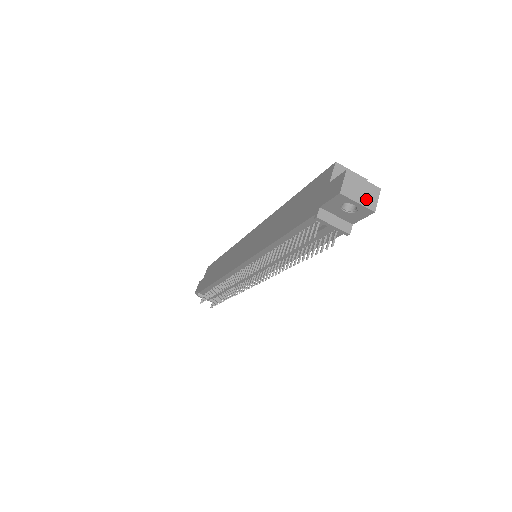
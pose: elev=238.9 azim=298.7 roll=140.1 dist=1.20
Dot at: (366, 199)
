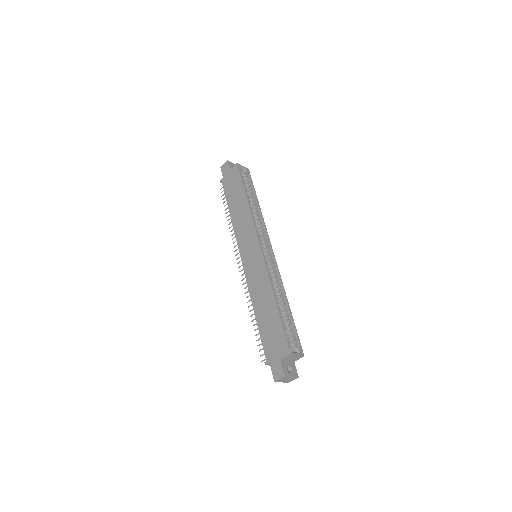
Dot at: (287, 381)
